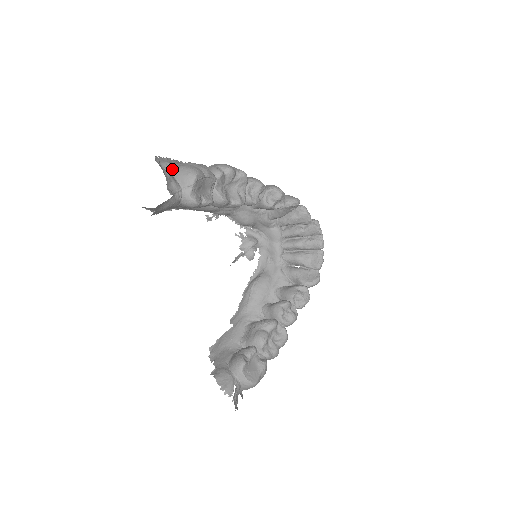
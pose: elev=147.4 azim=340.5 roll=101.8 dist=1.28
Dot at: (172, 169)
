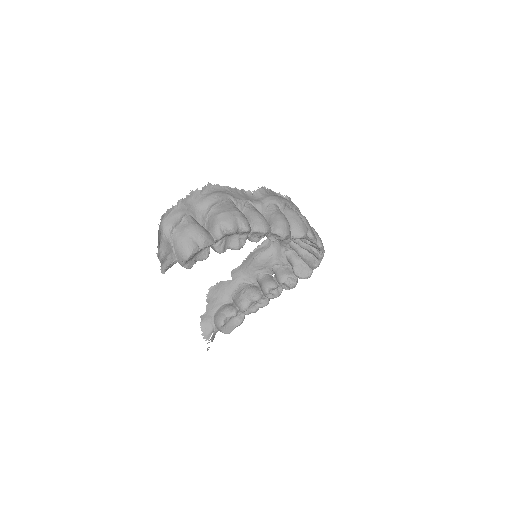
Dot at: (173, 235)
